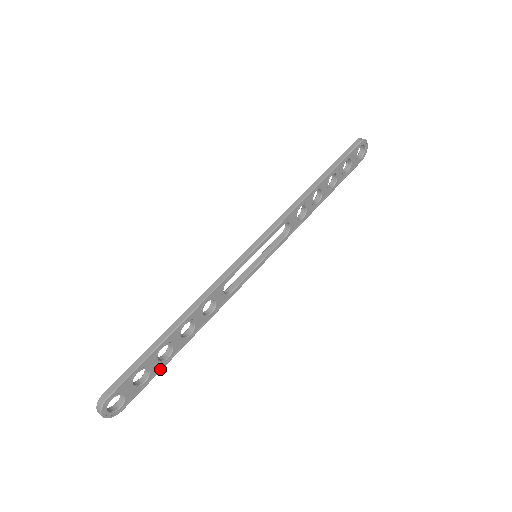
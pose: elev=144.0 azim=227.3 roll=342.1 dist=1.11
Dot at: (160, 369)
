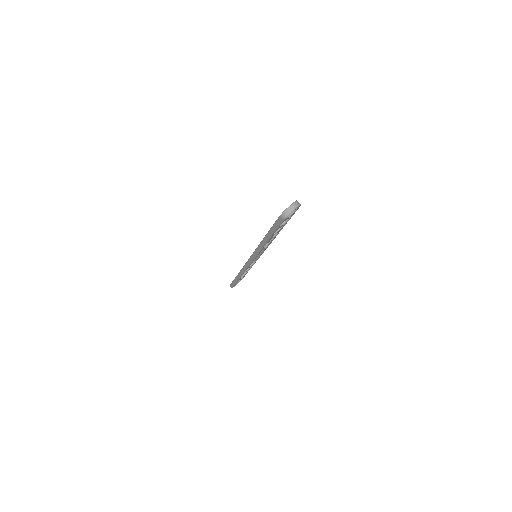
Dot at: occluded
